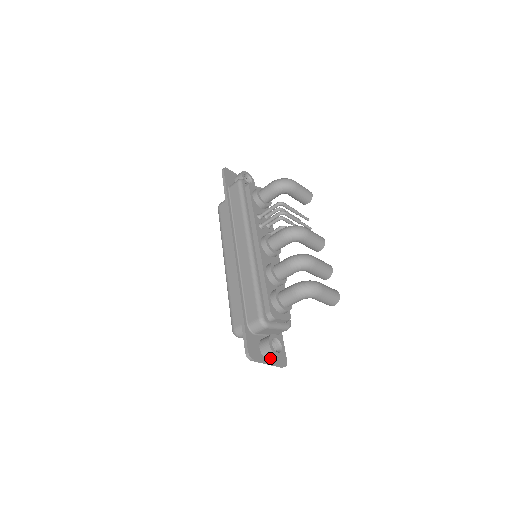
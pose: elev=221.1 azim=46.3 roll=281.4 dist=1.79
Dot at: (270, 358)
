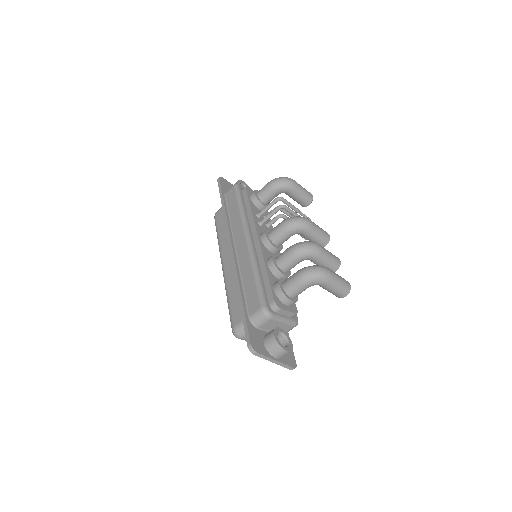
Dot at: (276, 354)
